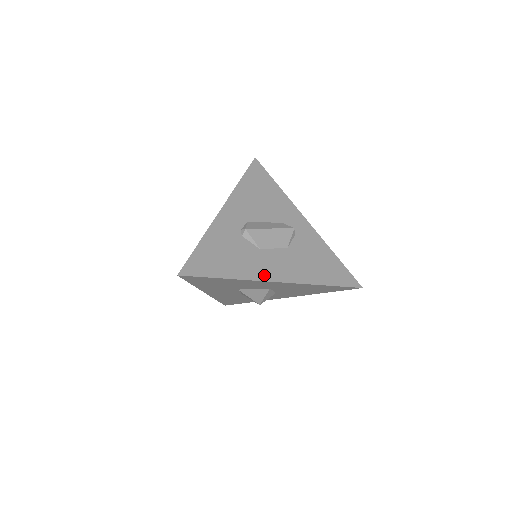
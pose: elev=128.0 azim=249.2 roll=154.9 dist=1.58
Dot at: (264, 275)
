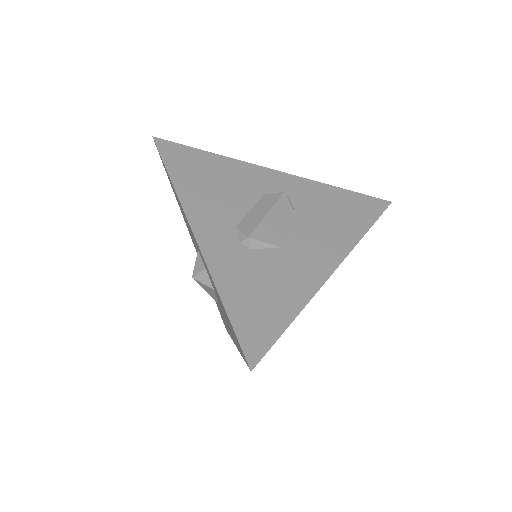
Dot at: (318, 275)
